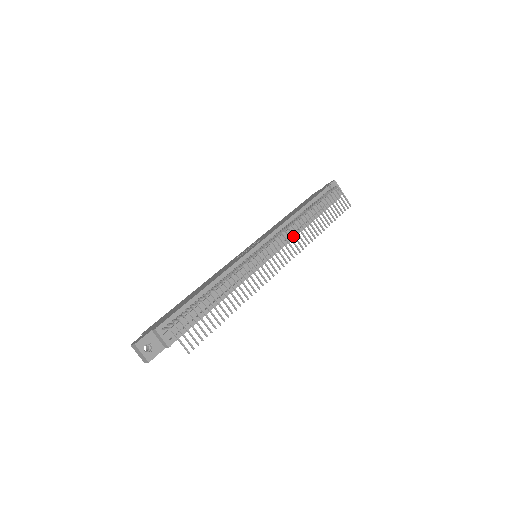
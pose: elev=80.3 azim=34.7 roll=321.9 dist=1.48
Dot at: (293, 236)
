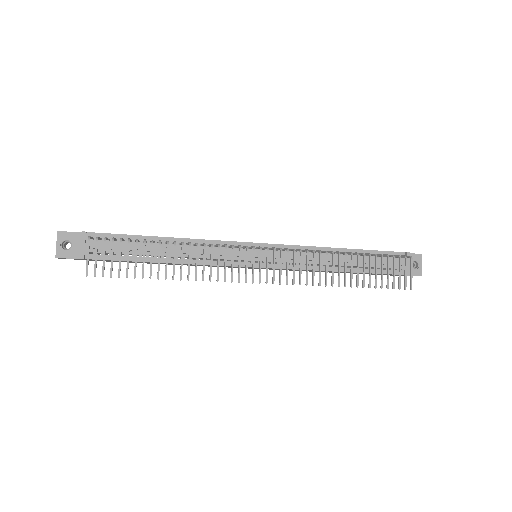
Dot at: occluded
